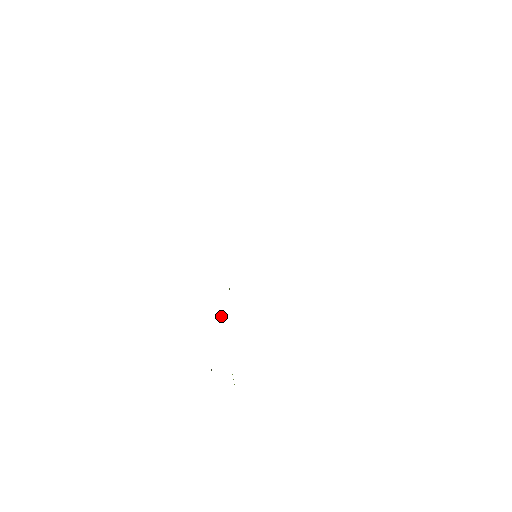
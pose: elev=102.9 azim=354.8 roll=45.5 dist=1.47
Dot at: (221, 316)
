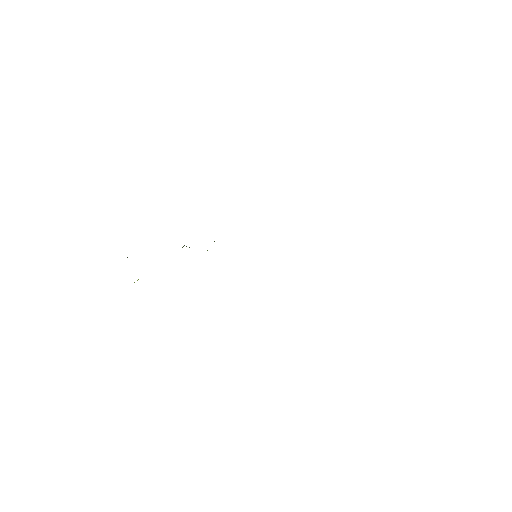
Dot at: occluded
